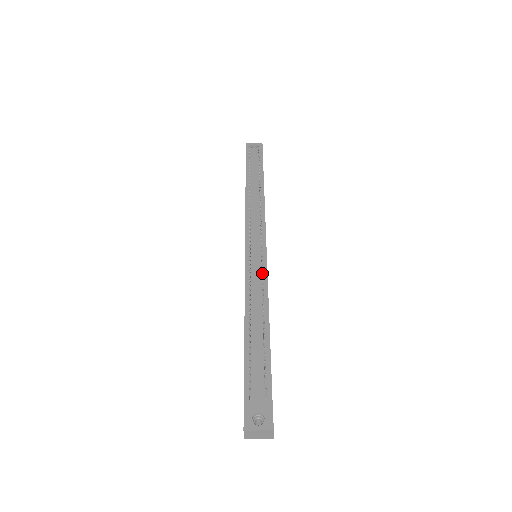
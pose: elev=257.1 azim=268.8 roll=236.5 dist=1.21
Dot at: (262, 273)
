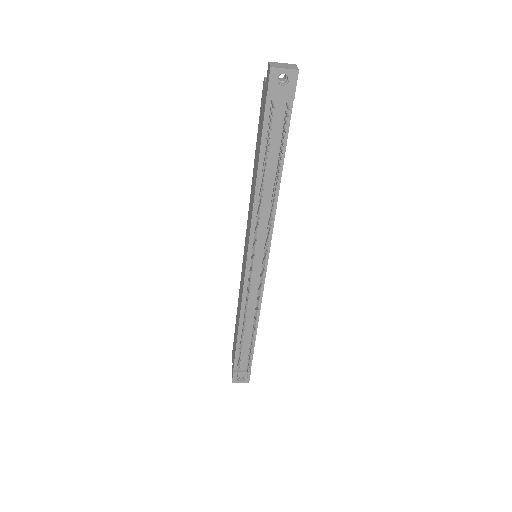
Dot at: (258, 304)
